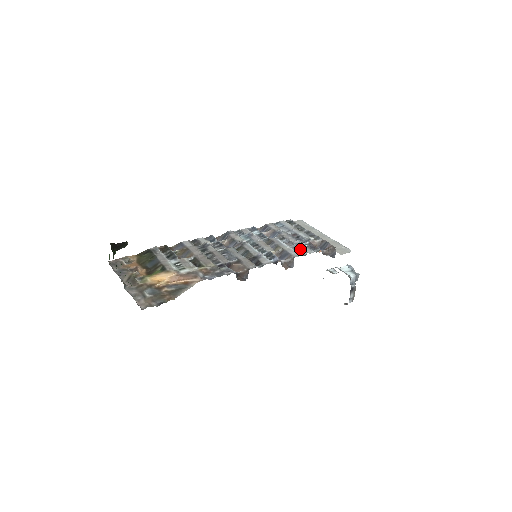
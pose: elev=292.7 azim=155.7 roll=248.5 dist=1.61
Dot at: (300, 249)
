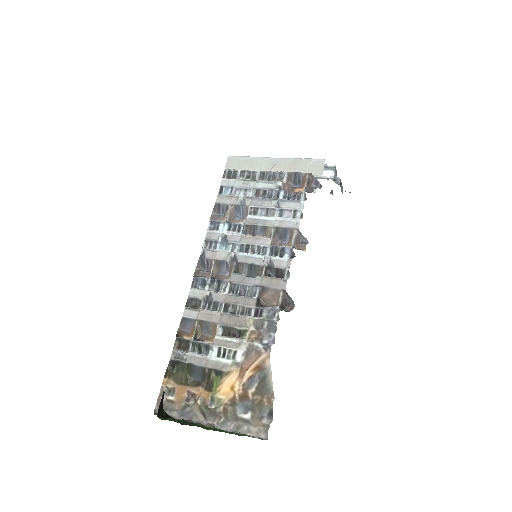
Dot at: (289, 211)
